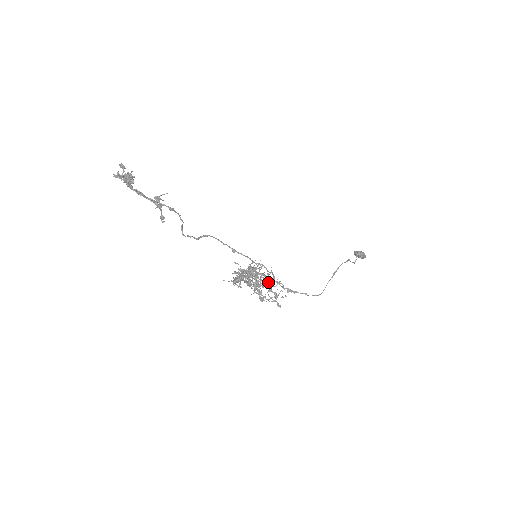
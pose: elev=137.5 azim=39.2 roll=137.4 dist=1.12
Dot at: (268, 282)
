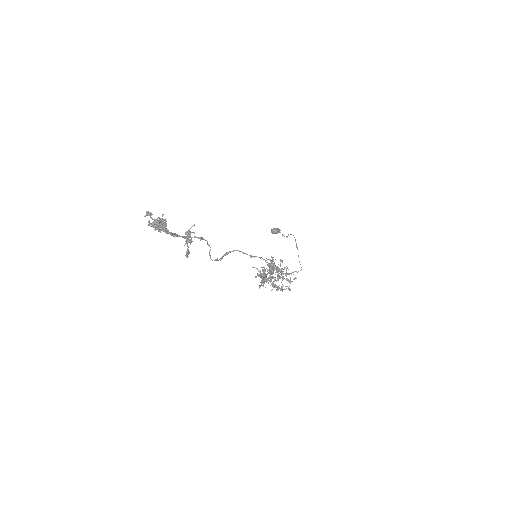
Dot at: (281, 272)
